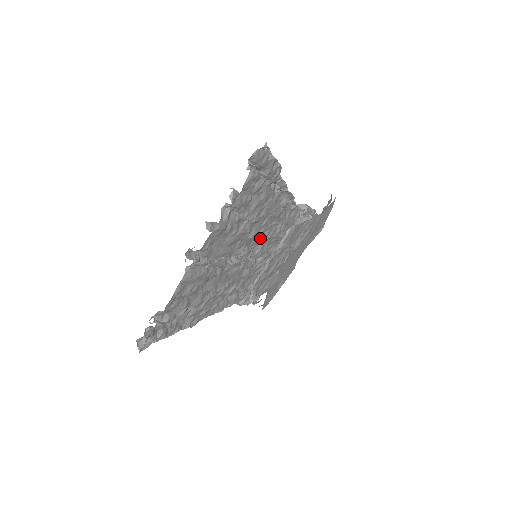
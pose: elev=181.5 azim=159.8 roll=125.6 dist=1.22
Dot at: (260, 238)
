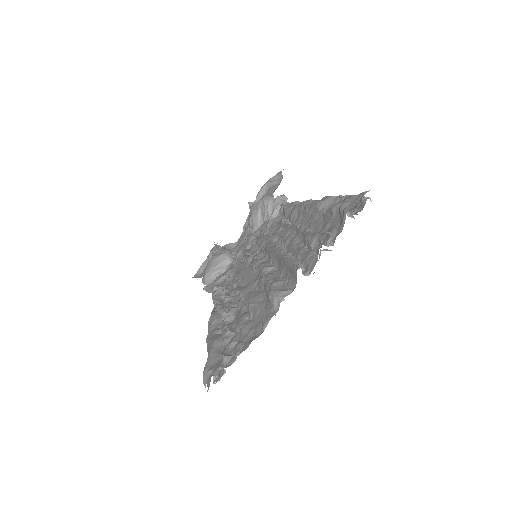
Dot at: occluded
